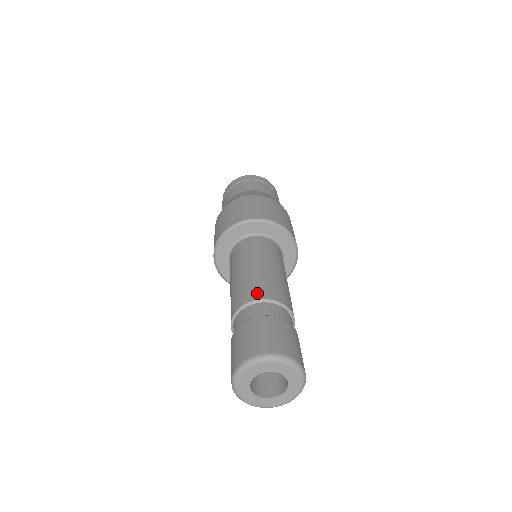
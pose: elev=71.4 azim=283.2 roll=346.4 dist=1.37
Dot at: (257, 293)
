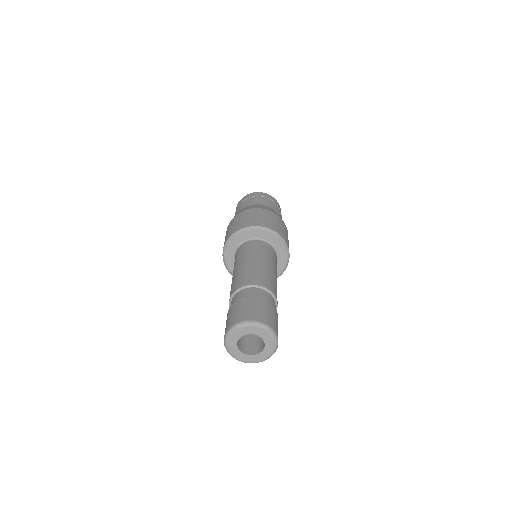
Dot at: (269, 285)
